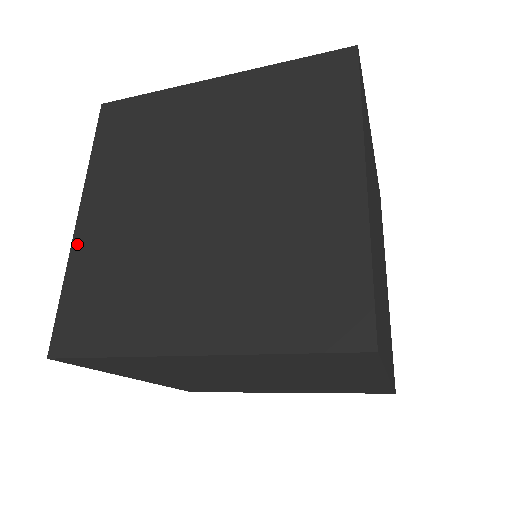
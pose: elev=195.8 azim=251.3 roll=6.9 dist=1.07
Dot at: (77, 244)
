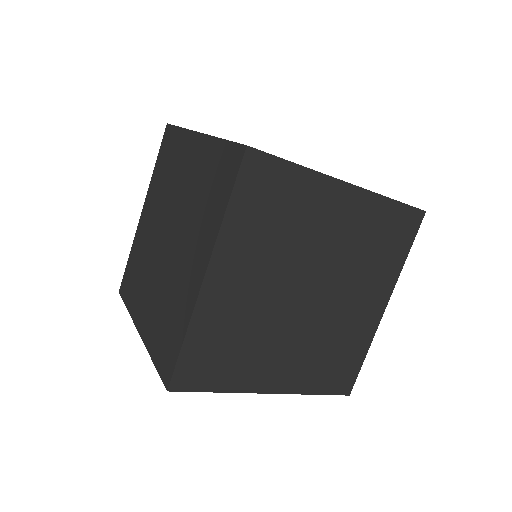
Dot at: occluded
